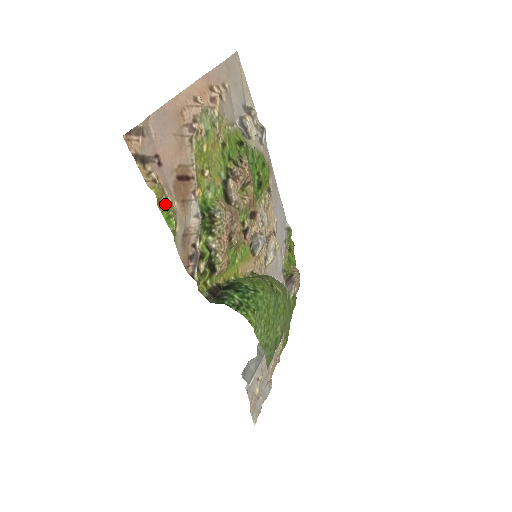
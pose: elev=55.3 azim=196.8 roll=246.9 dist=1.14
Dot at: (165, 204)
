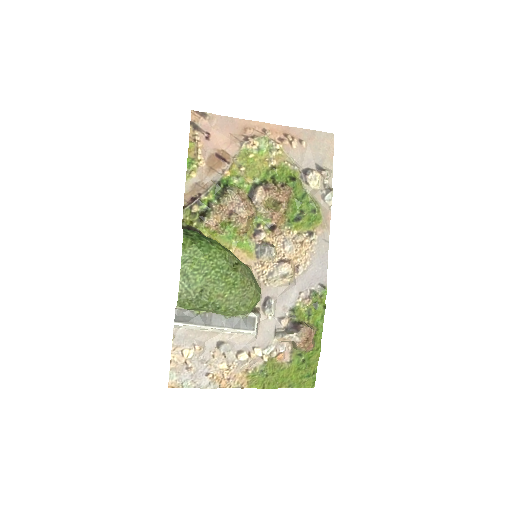
Dot at: (193, 155)
